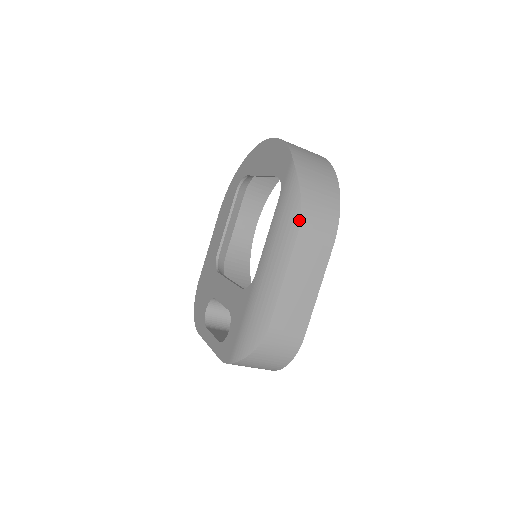
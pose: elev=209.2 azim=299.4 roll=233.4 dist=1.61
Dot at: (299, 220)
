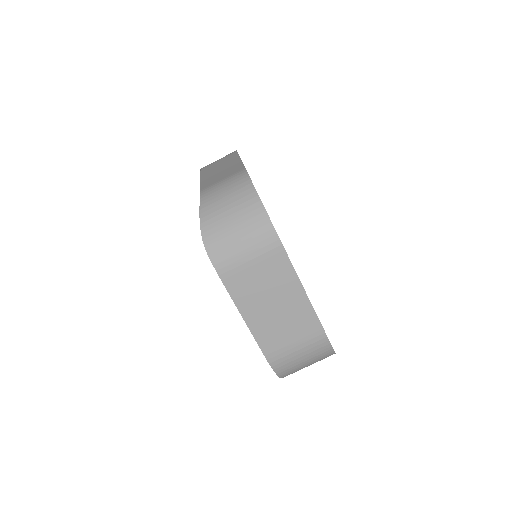
Dot at: occluded
